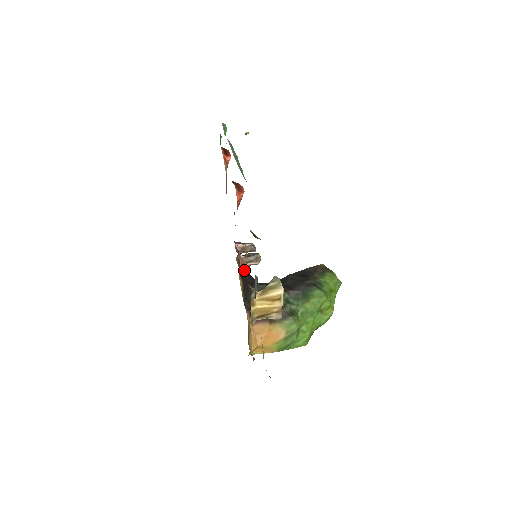
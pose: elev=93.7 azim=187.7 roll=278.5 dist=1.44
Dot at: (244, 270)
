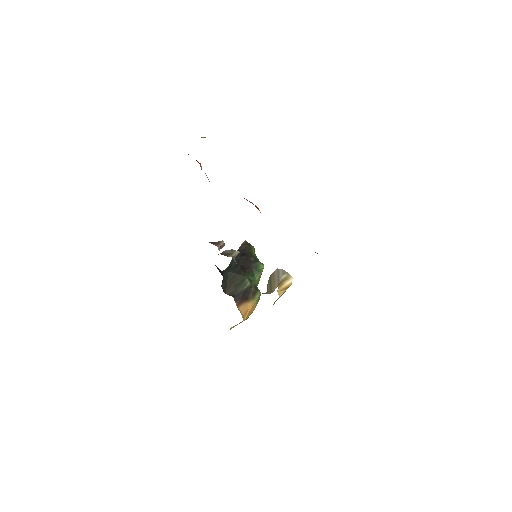
Dot at: occluded
